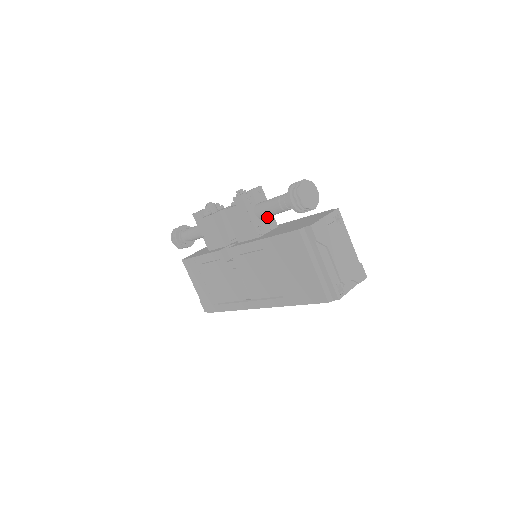
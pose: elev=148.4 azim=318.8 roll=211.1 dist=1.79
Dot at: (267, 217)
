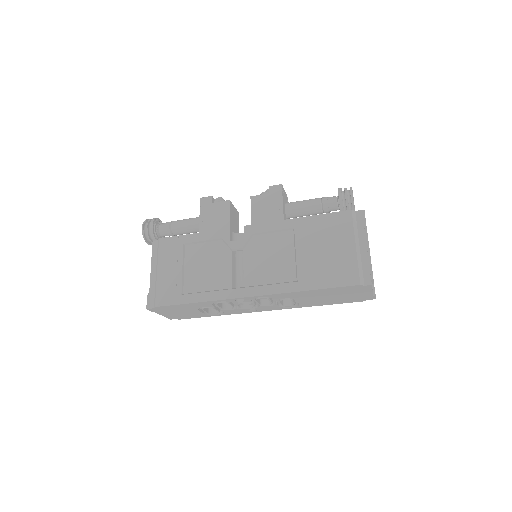
Dot at: occluded
